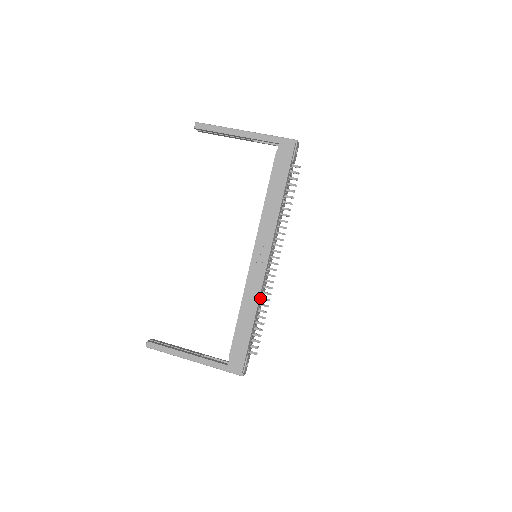
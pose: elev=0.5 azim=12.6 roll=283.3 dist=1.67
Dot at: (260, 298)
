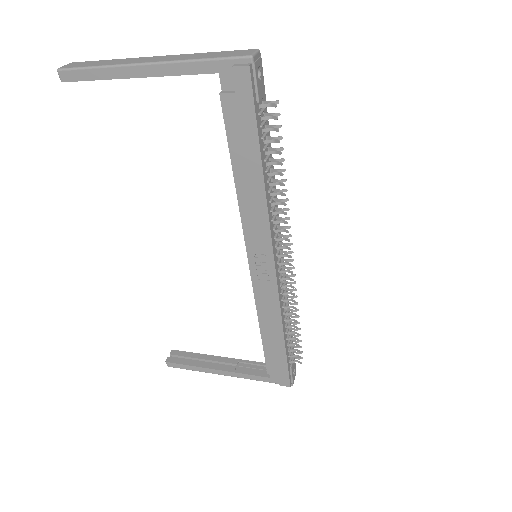
Dot at: (282, 308)
